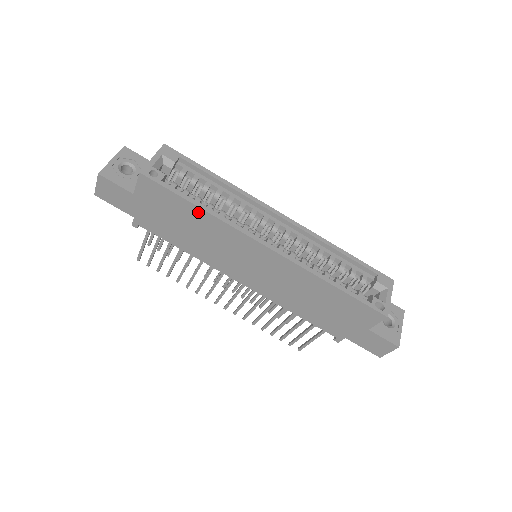
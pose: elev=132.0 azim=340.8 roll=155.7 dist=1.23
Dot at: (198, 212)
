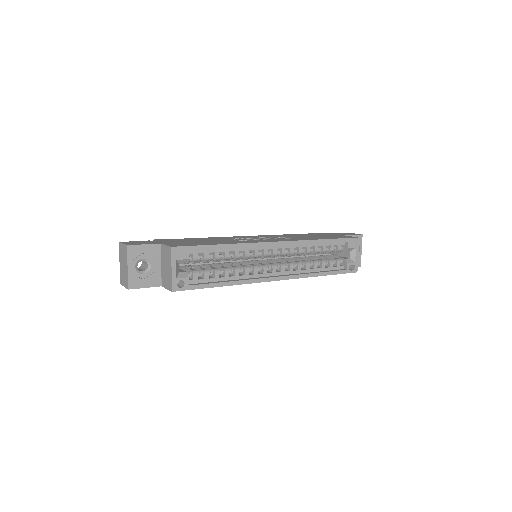
Dot at: (221, 285)
